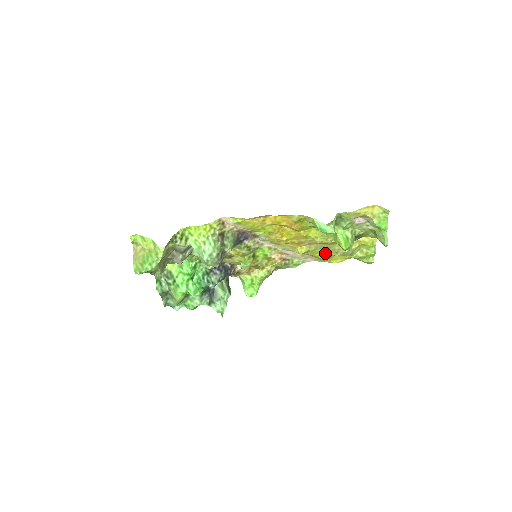
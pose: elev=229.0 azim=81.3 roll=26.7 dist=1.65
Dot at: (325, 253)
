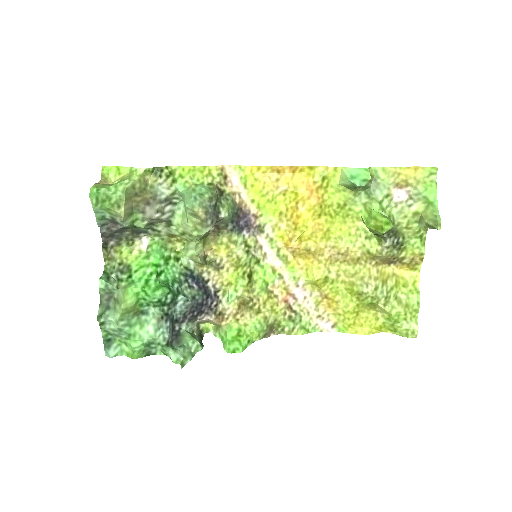
Dot at: (349, 296)
